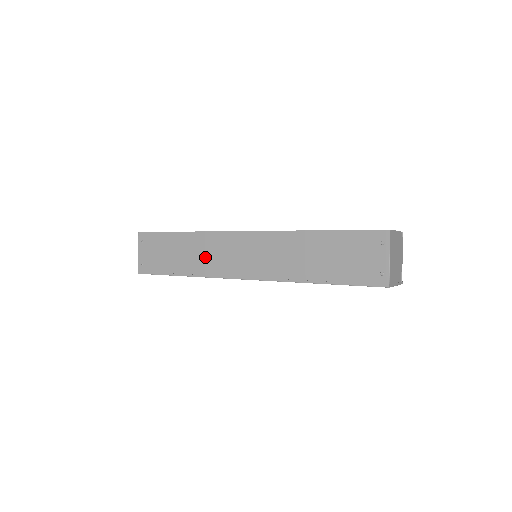
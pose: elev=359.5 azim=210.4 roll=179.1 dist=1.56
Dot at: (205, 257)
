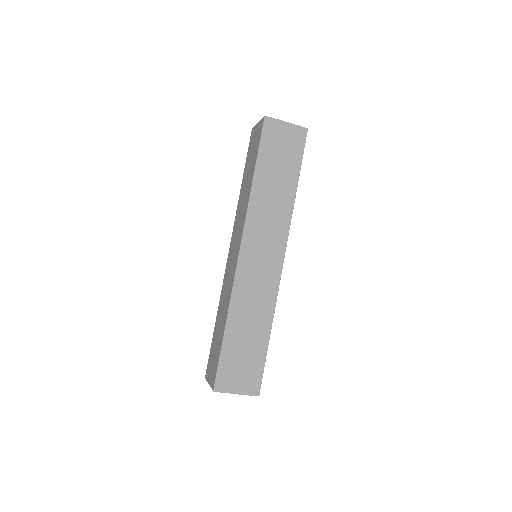
Dot at: (226, 295)
